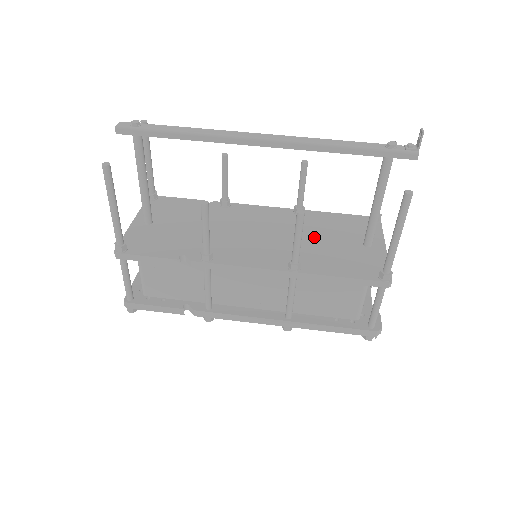
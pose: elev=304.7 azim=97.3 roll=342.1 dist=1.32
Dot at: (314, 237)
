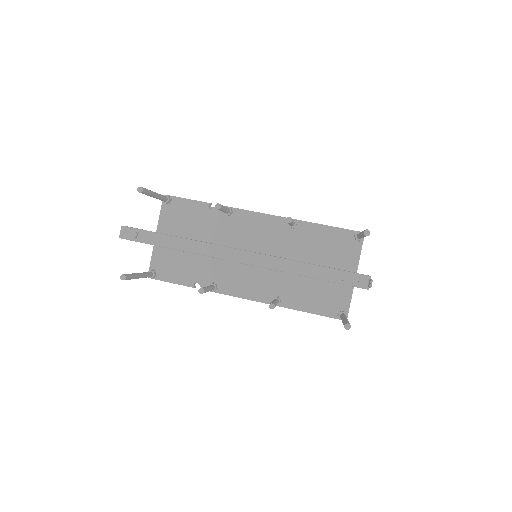
Dot at: occluded
